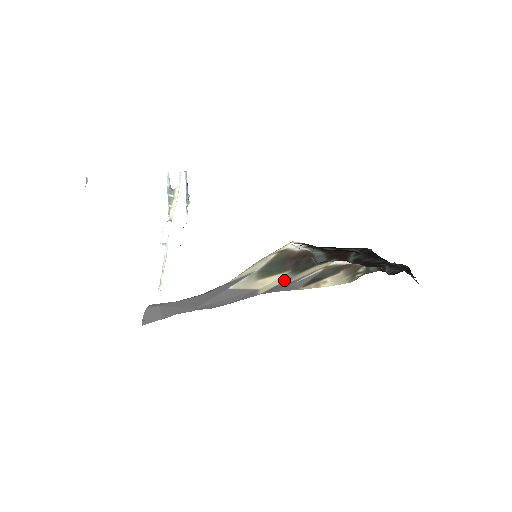
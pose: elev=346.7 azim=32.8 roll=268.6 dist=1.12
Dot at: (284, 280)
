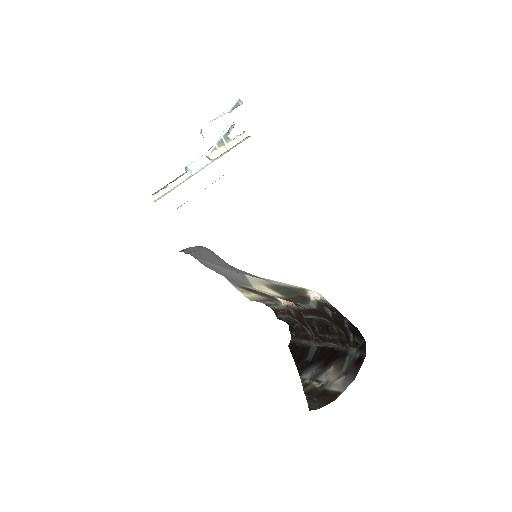
Dot at: (269, 294)
